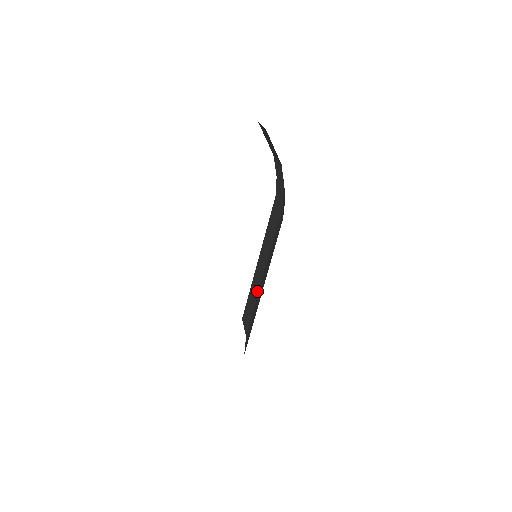
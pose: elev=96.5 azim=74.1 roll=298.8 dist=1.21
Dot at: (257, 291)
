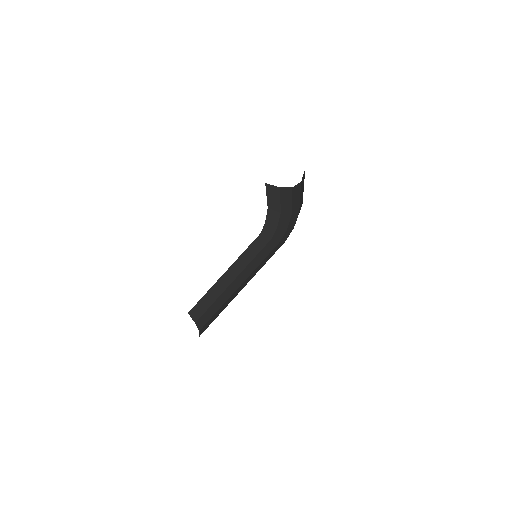
Dot at: (222, 291)
